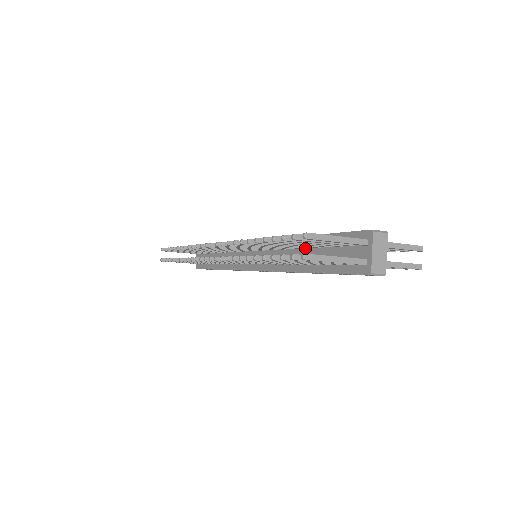
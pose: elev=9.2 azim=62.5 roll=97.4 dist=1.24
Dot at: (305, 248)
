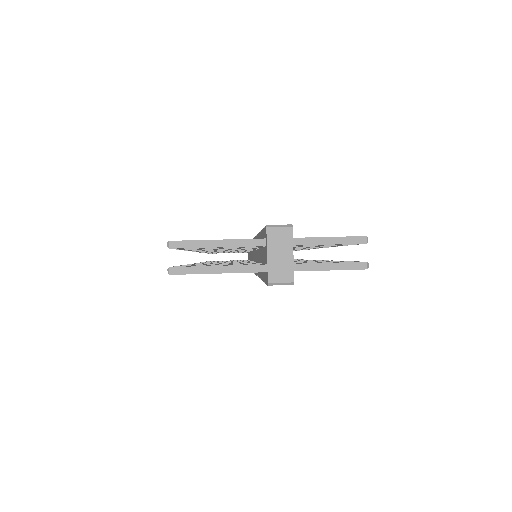
Dot at: occluded
